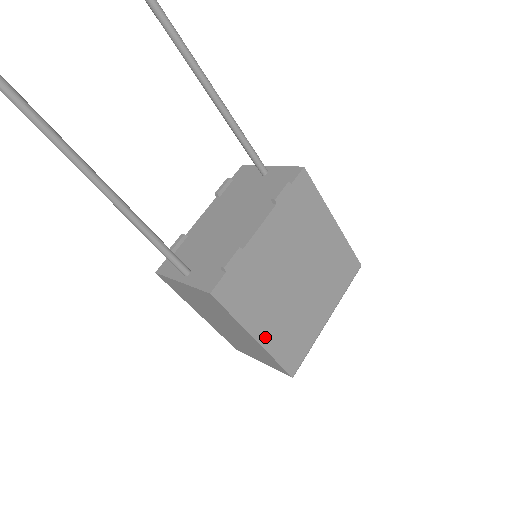
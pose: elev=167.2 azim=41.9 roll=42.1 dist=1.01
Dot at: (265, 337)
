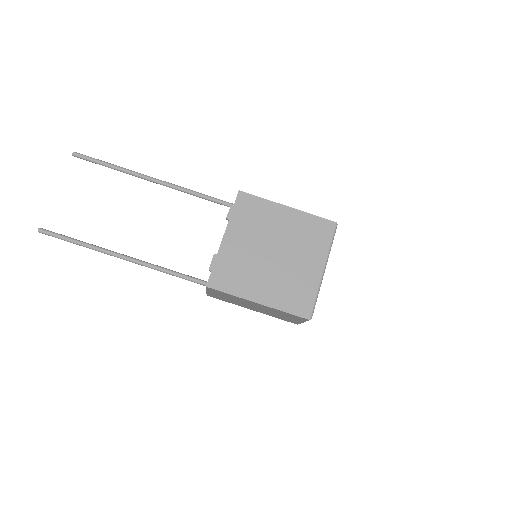
Dot at: (265, 299)
